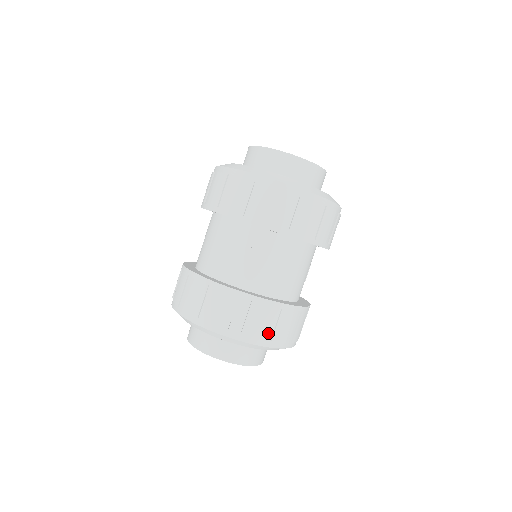
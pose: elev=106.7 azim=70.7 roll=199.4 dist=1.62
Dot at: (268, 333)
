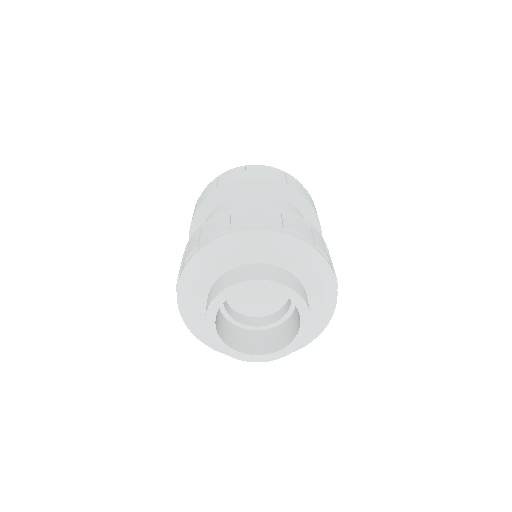
Dot at: occluded
